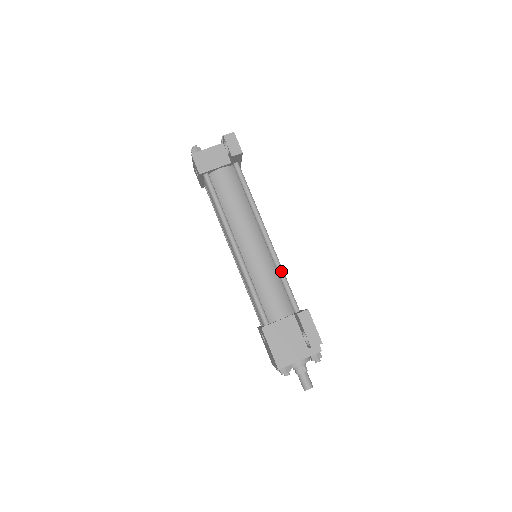
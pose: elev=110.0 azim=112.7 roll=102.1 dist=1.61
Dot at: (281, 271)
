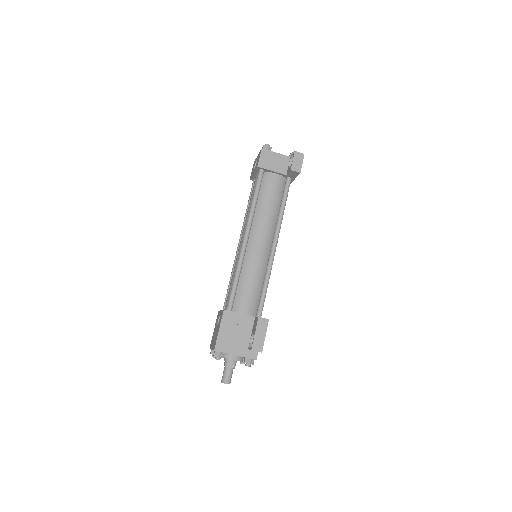
Dot at: (268, 279)
